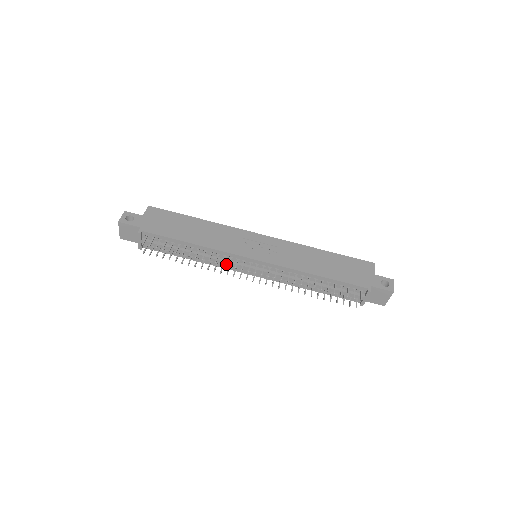
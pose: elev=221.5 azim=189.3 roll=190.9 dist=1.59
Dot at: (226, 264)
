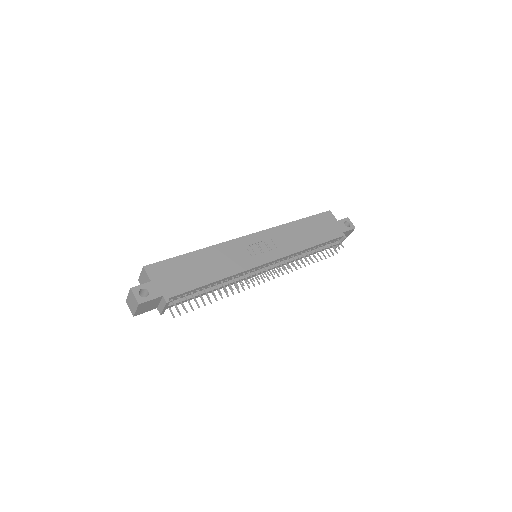
Dot at: (244, 279)
